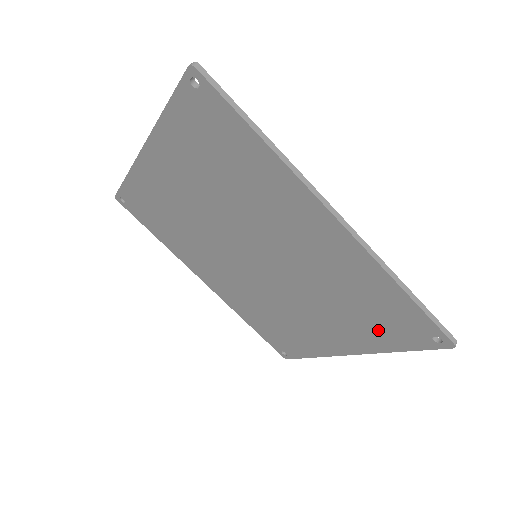
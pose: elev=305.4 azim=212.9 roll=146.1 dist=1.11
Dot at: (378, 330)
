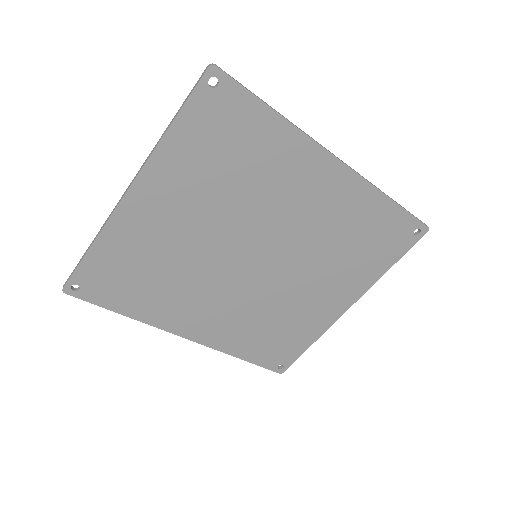
Dot at: (373, 258)
